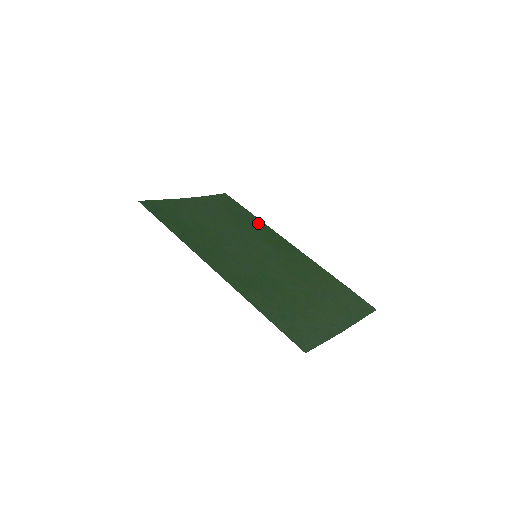
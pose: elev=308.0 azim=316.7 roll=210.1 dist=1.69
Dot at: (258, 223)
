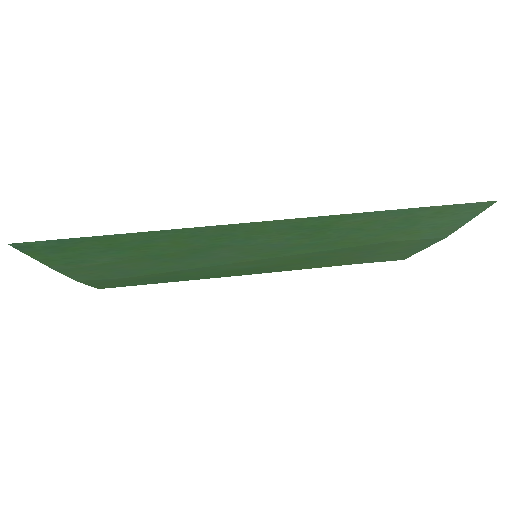
Dot at: (187, 279)
